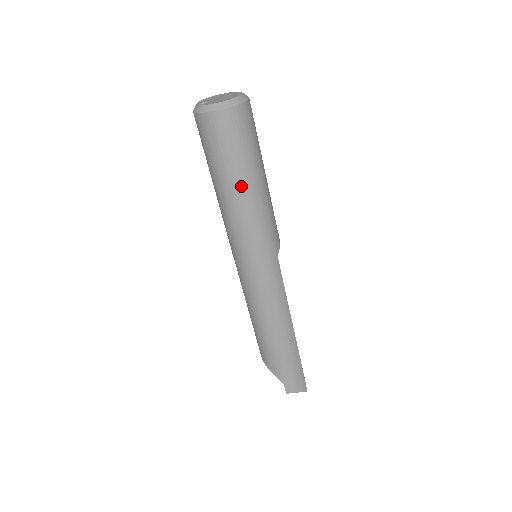
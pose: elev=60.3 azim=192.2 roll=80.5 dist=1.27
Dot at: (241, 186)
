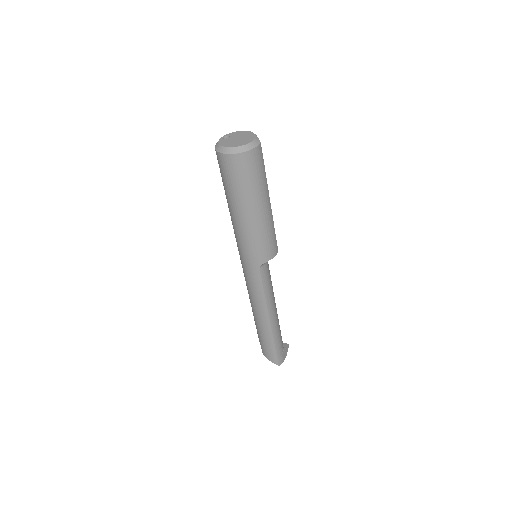
Dot at: (232, 208)
